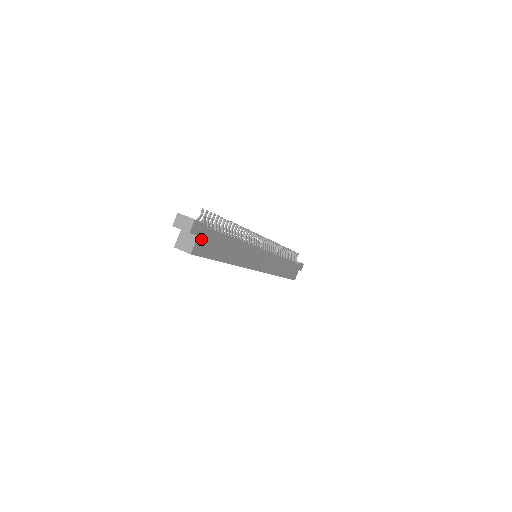
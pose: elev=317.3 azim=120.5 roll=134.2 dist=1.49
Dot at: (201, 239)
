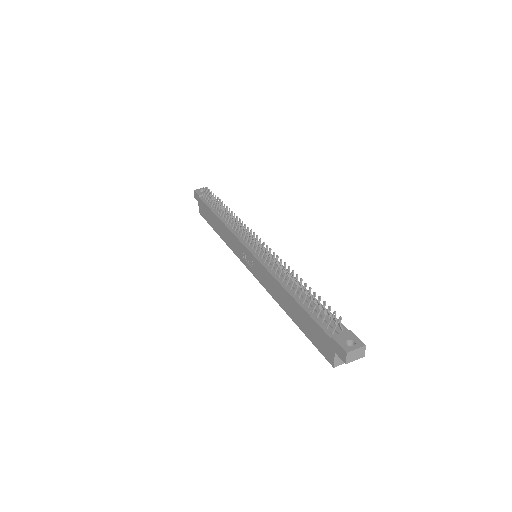
Dot at: occluded
